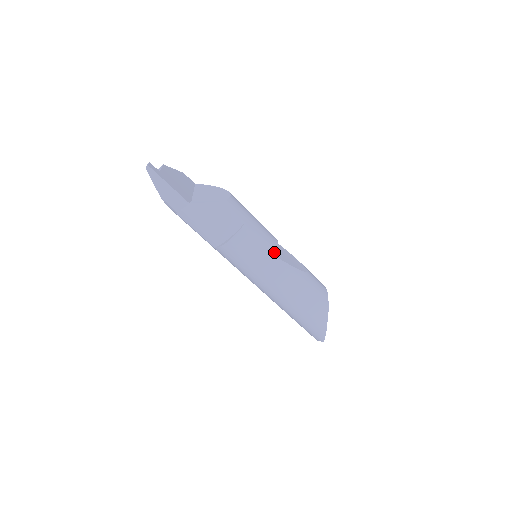
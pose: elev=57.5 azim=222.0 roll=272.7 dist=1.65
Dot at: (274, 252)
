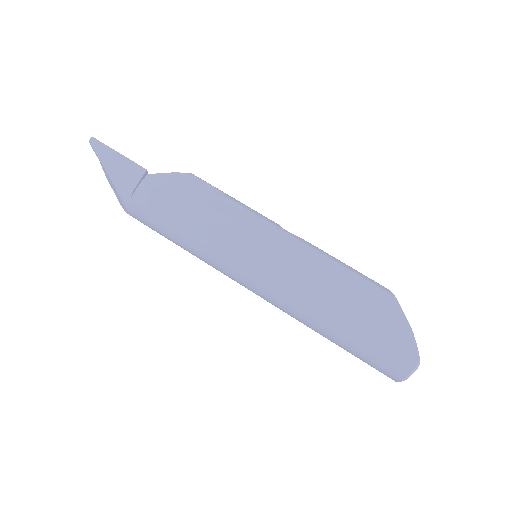
Dot at: (276, 224)
